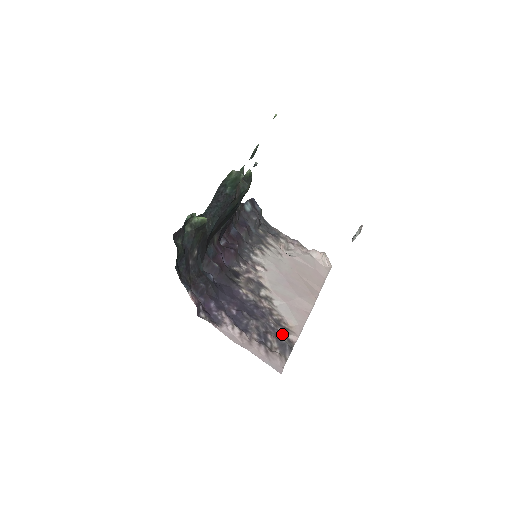
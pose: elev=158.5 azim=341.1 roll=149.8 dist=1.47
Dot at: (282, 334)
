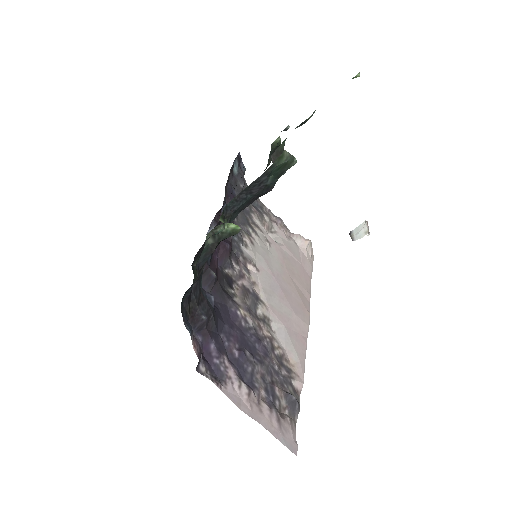
Dot at: (287, 381)
